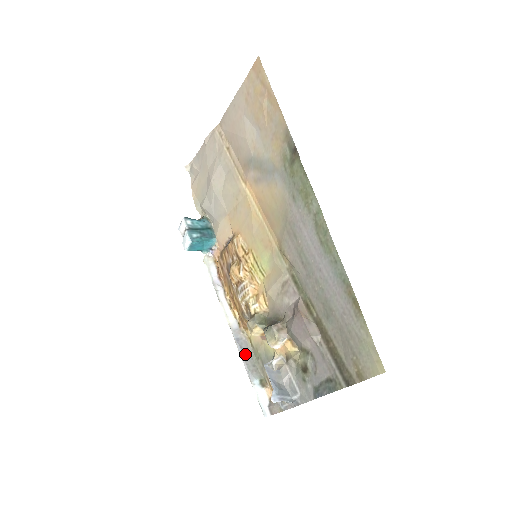
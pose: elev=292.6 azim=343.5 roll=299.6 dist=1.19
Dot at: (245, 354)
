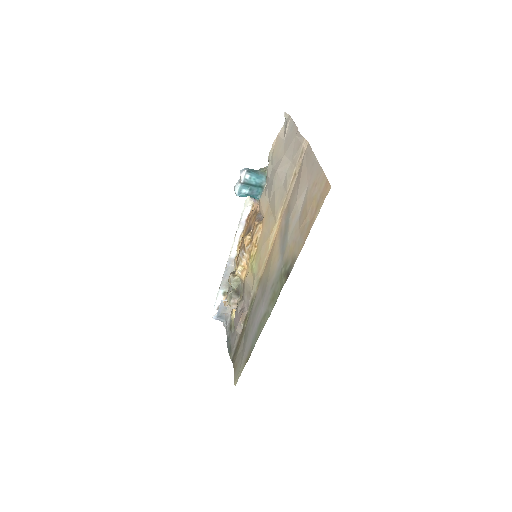
Dot at: (226, 275)
